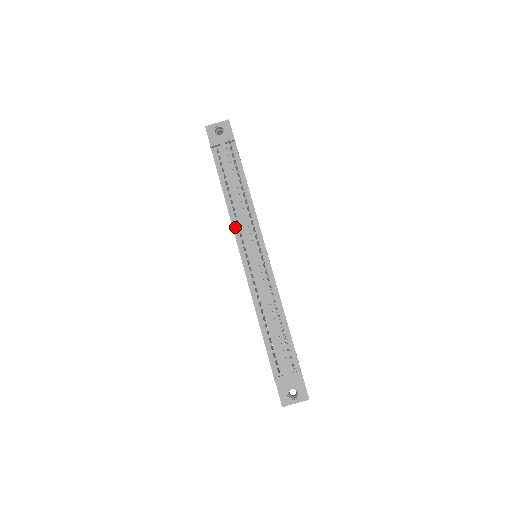
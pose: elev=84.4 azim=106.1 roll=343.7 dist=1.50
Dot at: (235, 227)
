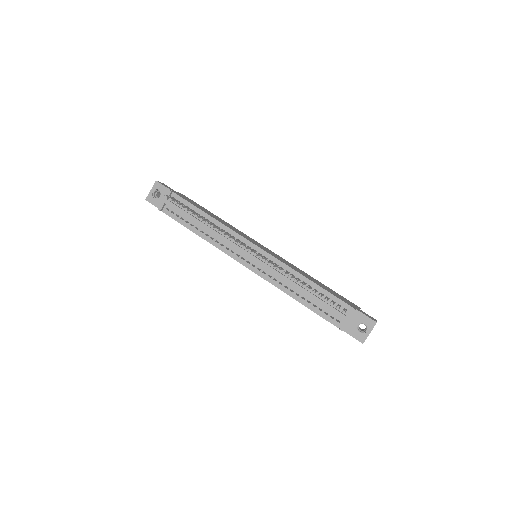
Dot at: (224, 250)
